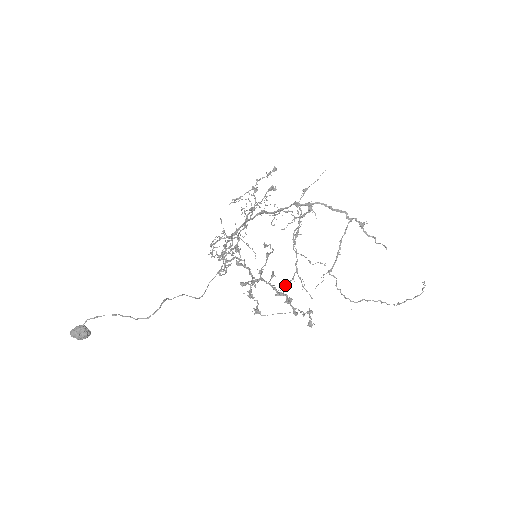
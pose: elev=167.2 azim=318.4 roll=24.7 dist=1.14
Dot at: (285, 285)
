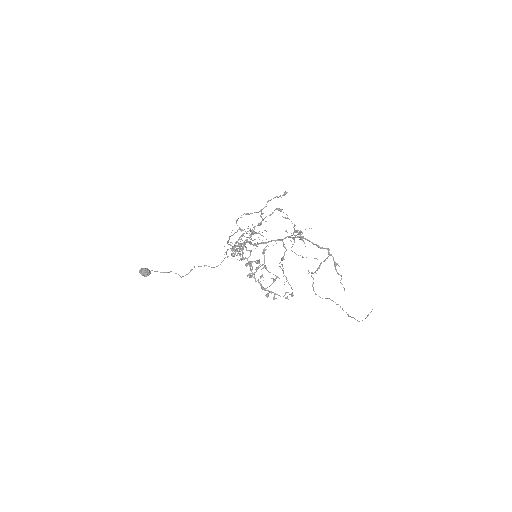
Dot at: occluded
